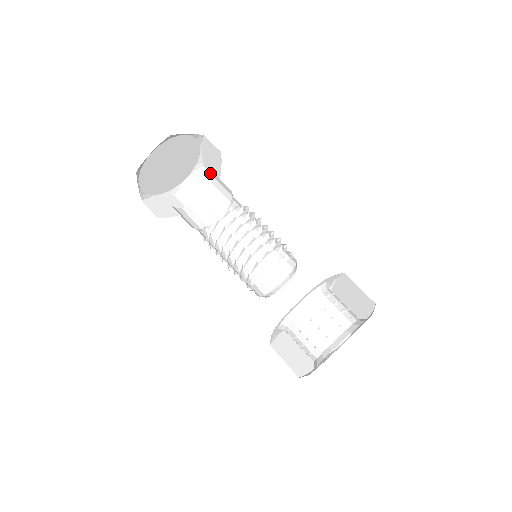
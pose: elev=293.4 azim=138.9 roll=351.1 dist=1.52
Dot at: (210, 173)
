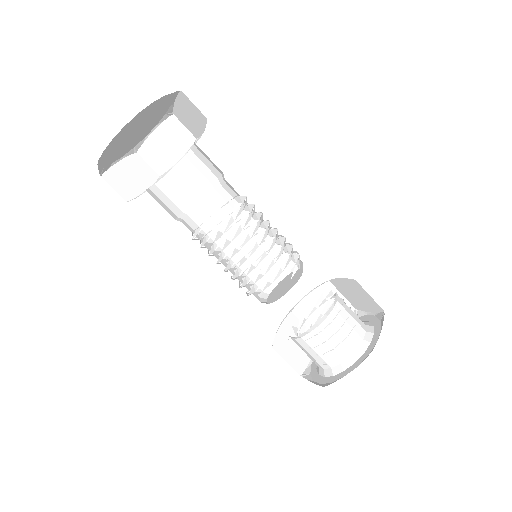
Dot at: (184, 126)
